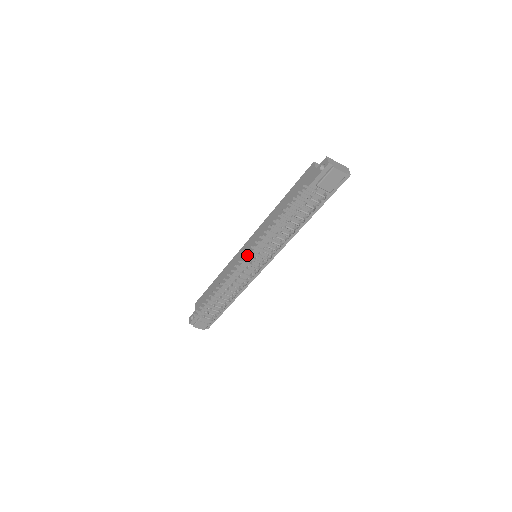
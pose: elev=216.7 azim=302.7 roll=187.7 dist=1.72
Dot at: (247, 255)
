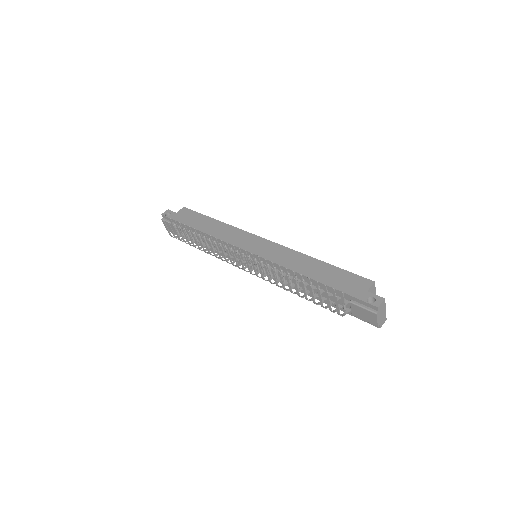
Dot at: (250, 250)
